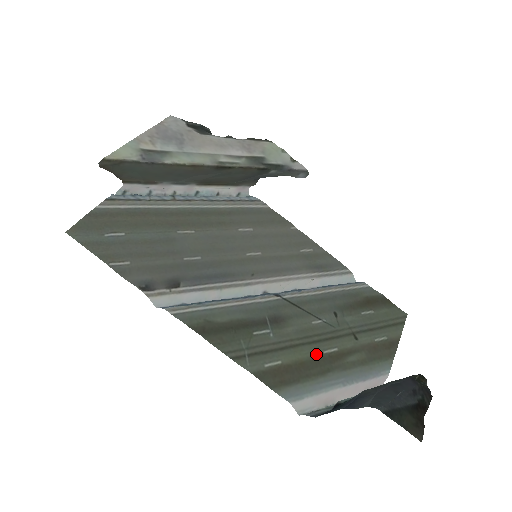
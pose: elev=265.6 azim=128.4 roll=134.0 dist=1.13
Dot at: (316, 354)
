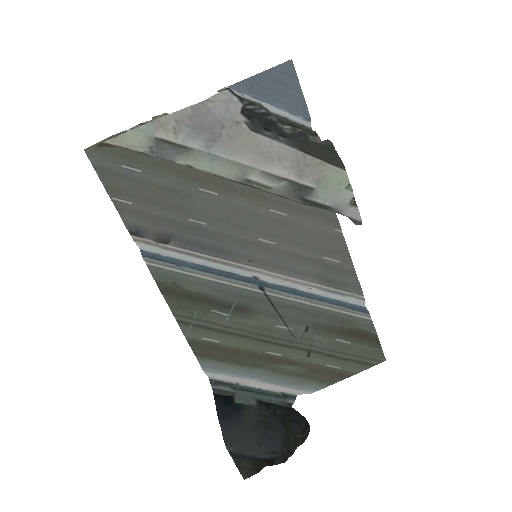
Dot at: (257, 350)
